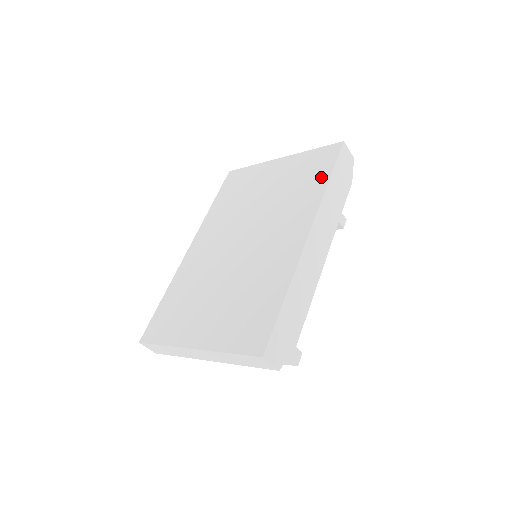
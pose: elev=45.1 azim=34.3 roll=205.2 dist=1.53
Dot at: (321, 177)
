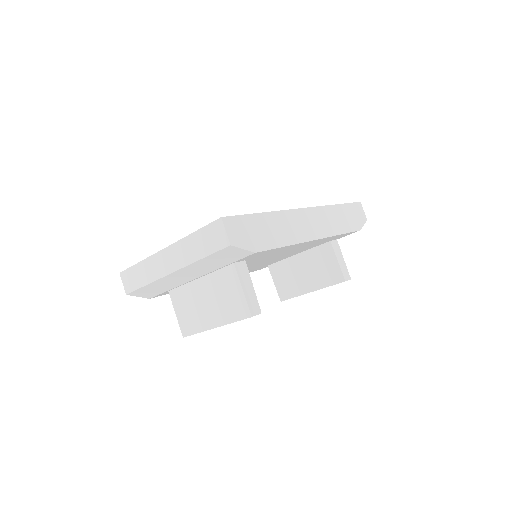
Dot at: occluded
